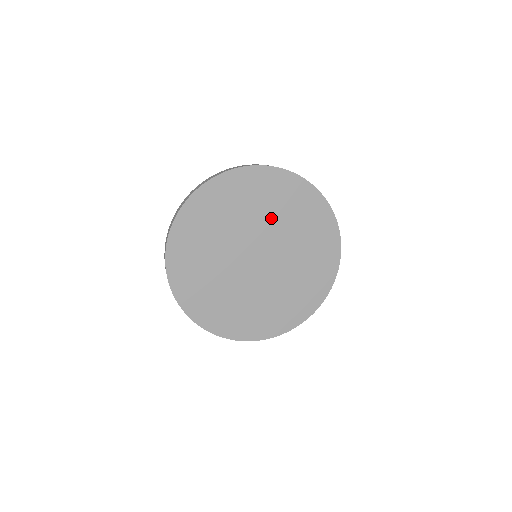
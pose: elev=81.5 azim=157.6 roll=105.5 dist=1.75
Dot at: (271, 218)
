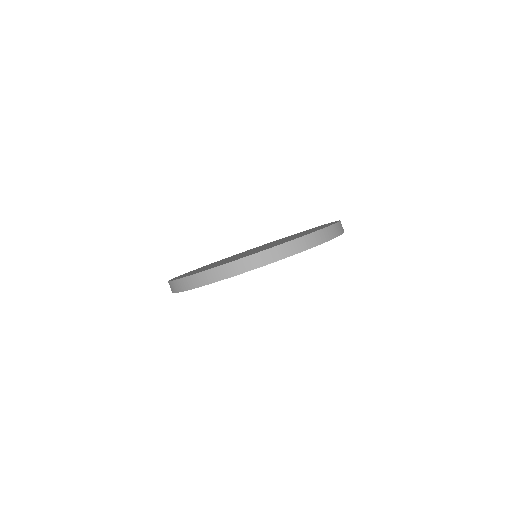
Dot at: occluded
